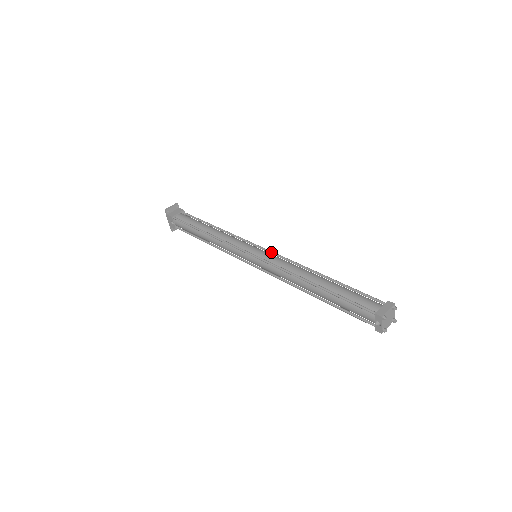
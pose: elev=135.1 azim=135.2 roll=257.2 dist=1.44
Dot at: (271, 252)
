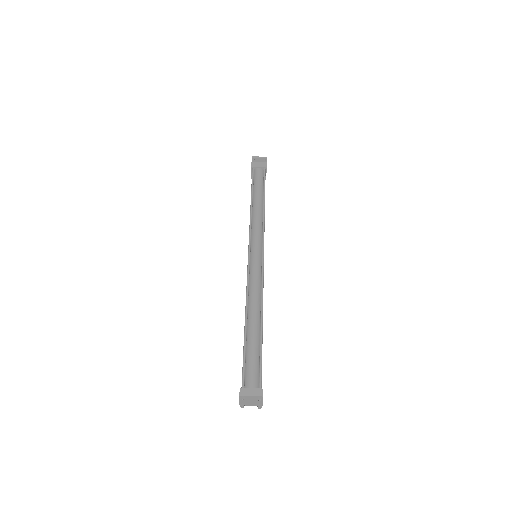
Dot at: (262, 264)
